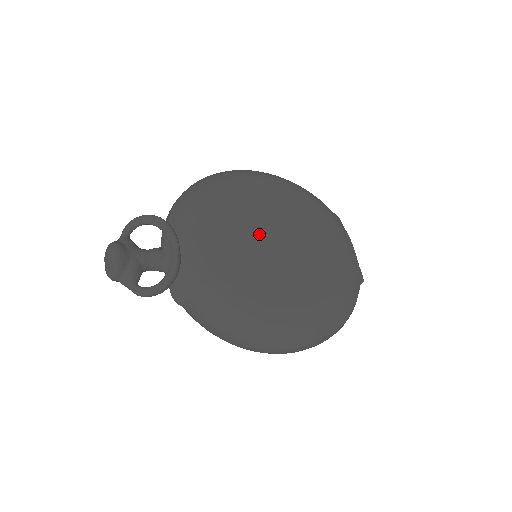
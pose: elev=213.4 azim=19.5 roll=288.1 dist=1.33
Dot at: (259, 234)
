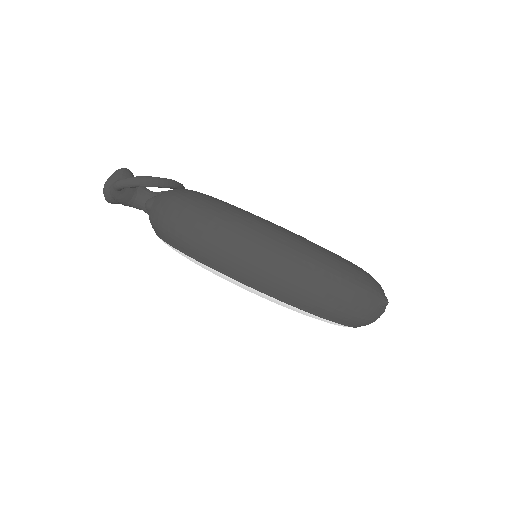
Dot at: occluded
